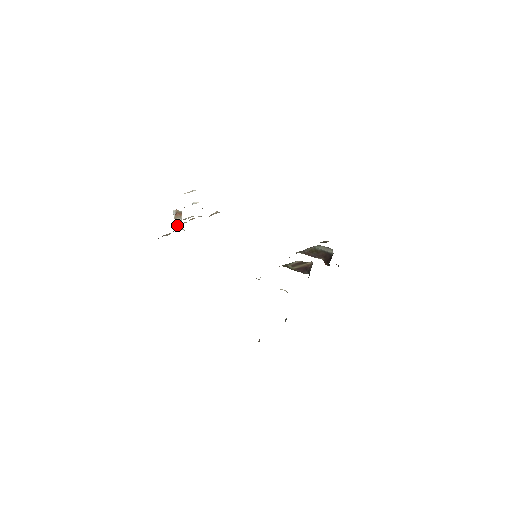
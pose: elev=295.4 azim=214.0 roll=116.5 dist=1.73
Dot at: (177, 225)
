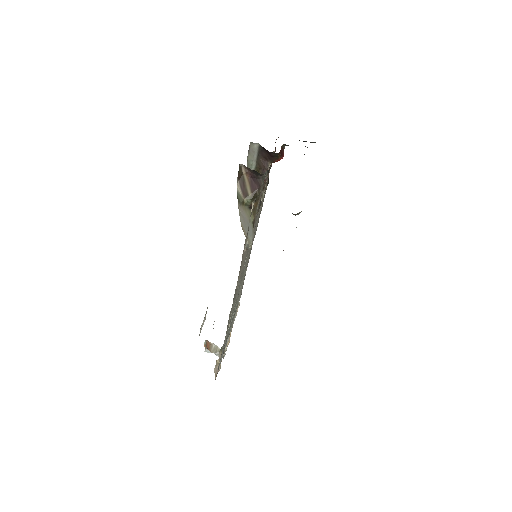
Dot at: occluded
